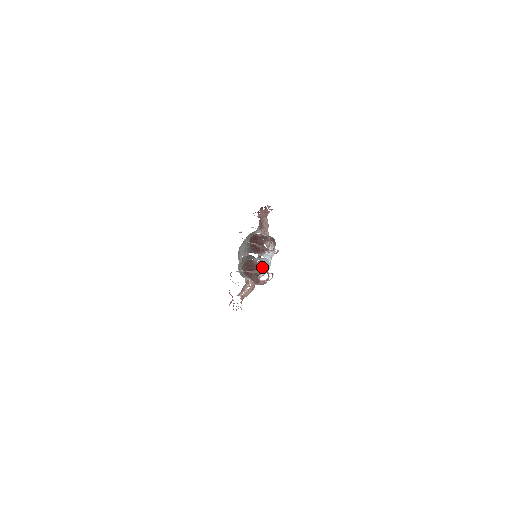
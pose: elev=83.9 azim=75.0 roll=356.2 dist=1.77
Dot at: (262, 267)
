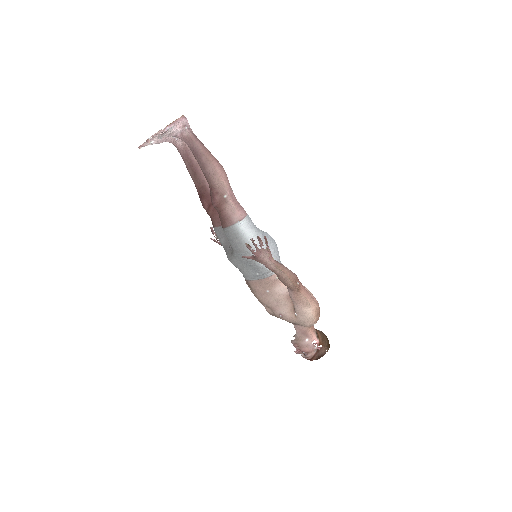
Dot at: occluded
